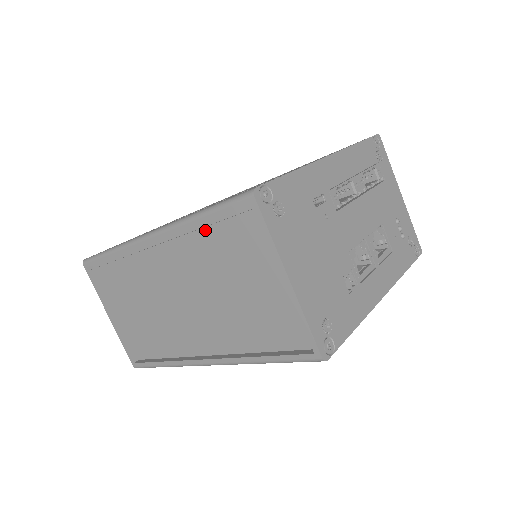
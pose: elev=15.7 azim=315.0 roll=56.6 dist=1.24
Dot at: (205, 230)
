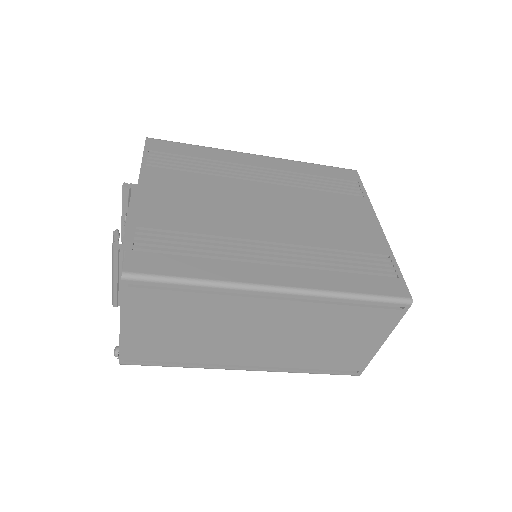
Dot at: (349, 307)
